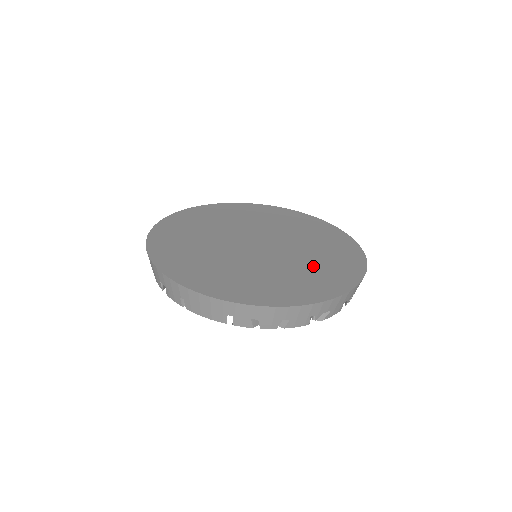
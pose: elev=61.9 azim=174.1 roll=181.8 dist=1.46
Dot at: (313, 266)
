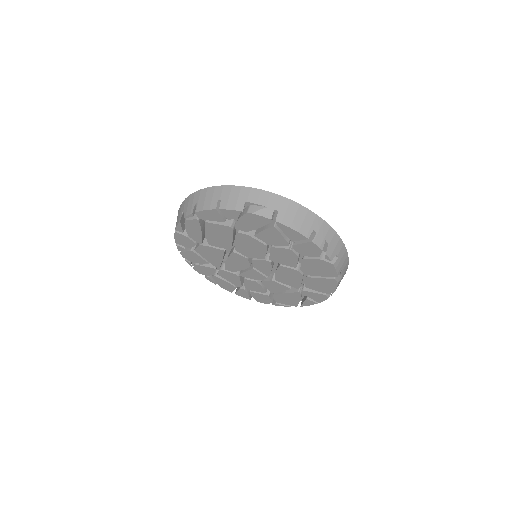
Dot at: occluded
